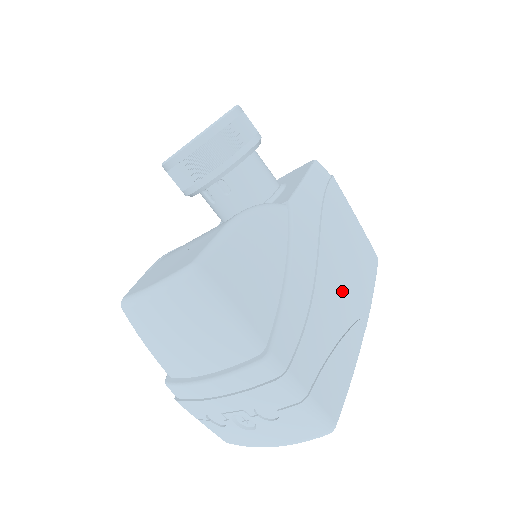
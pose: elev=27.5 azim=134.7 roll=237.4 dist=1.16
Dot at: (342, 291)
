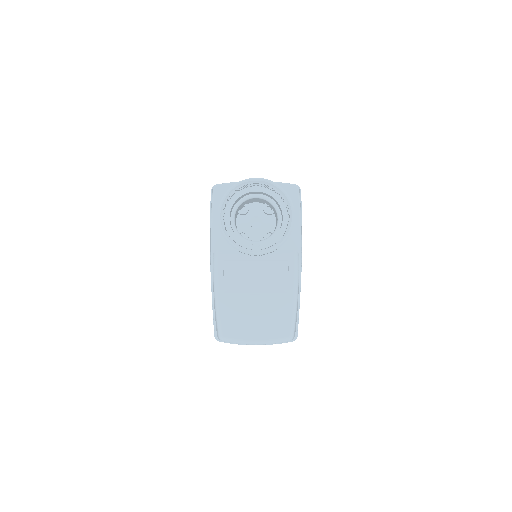
Dot at: occluded
